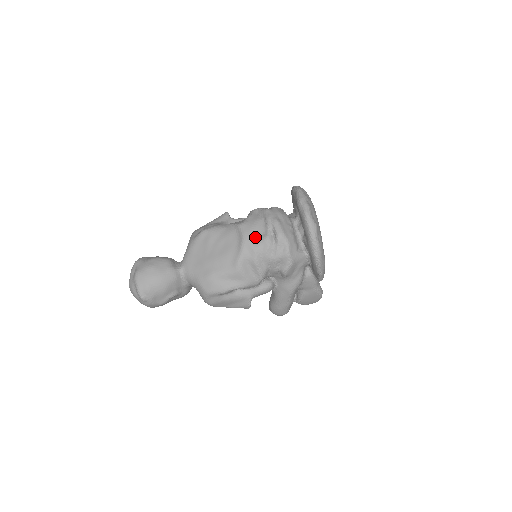
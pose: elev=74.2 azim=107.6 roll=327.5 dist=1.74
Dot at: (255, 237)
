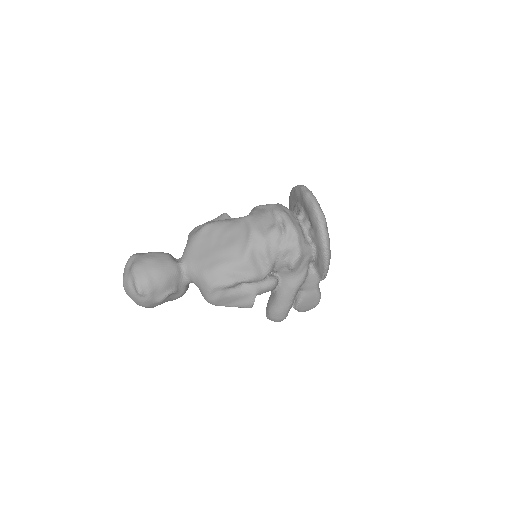
Dot at: (263, 228)
